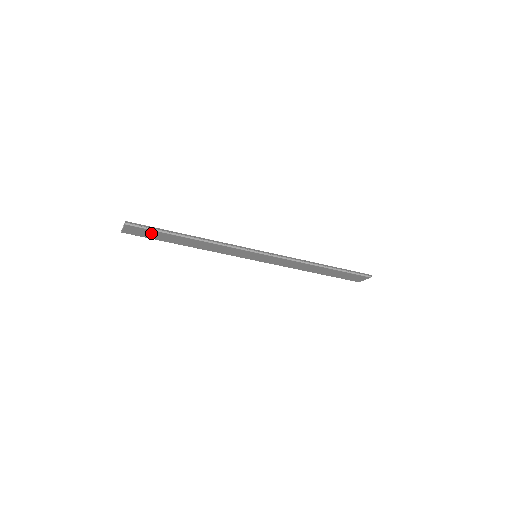
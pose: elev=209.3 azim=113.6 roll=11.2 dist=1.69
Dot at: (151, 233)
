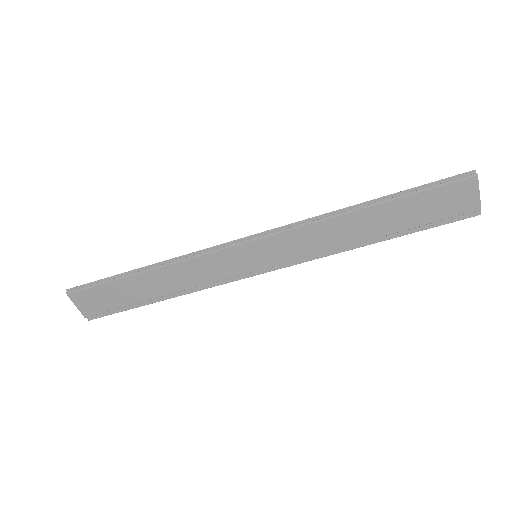
Dot at: (105, 294)
